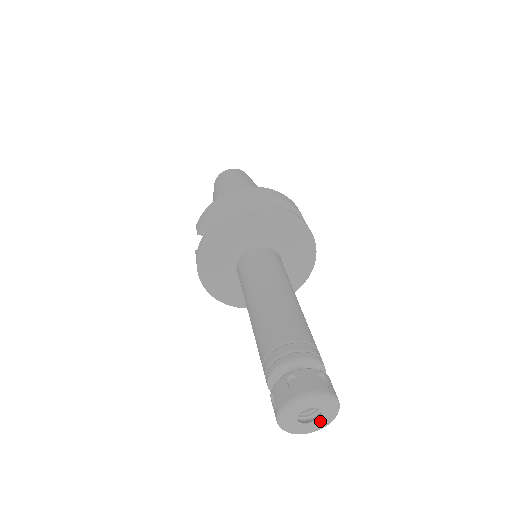
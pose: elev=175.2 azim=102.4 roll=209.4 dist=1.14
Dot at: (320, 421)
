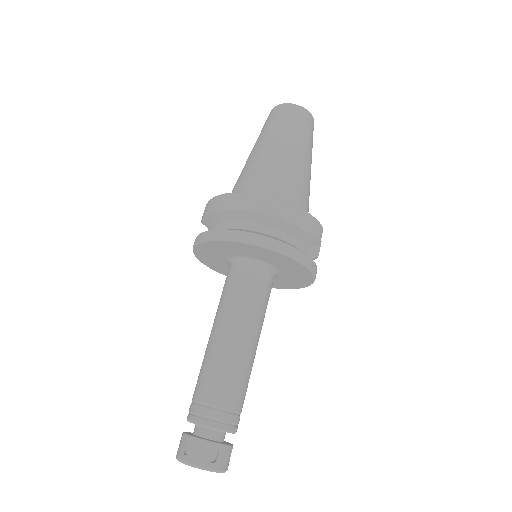
Dot at: occluded
